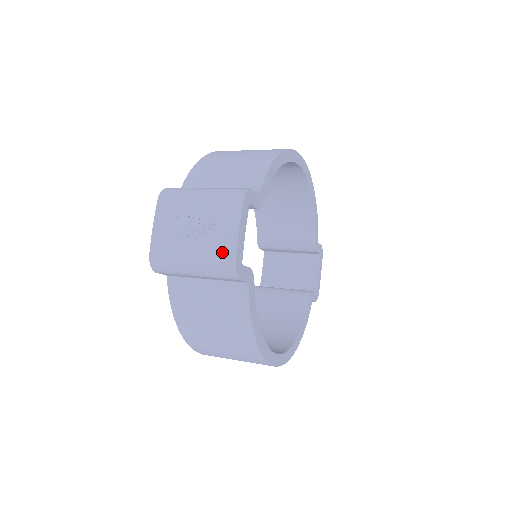
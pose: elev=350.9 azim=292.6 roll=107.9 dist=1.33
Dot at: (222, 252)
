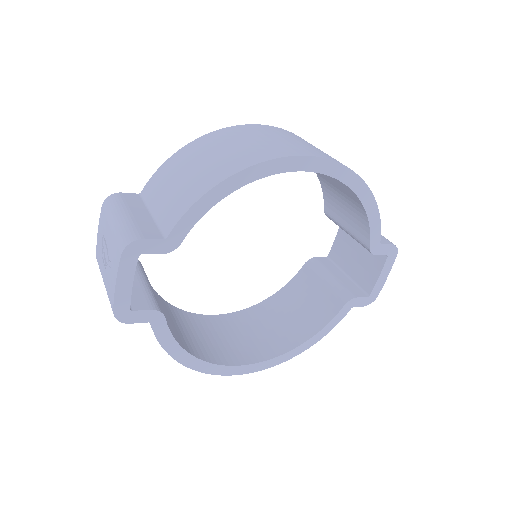
Dot at: (110, 295)
